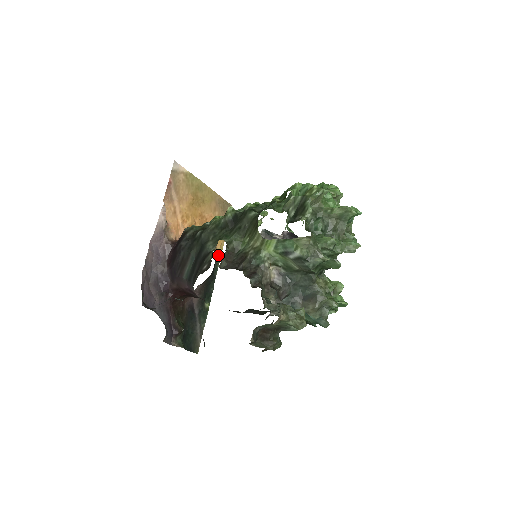
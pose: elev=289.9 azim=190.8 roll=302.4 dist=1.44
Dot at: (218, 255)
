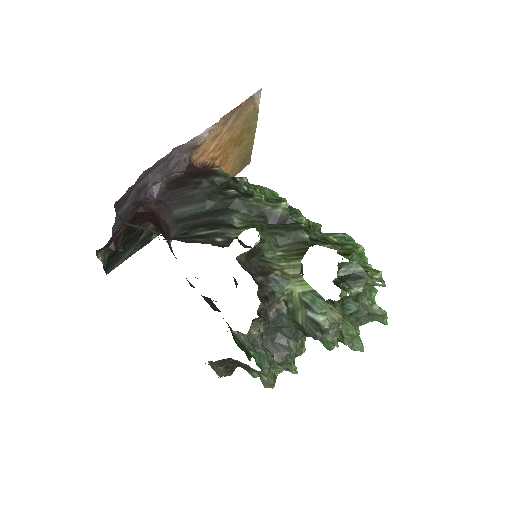
Dot at: occluded
